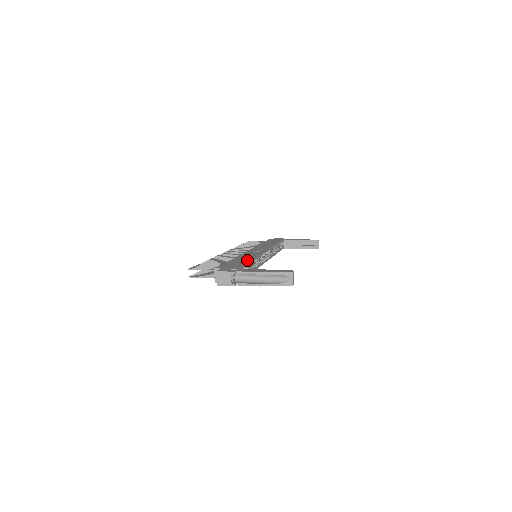
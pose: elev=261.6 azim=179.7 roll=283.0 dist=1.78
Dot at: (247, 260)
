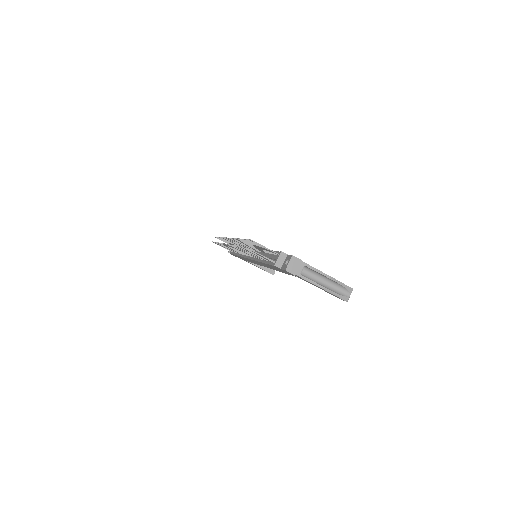
Dot at: occluded
